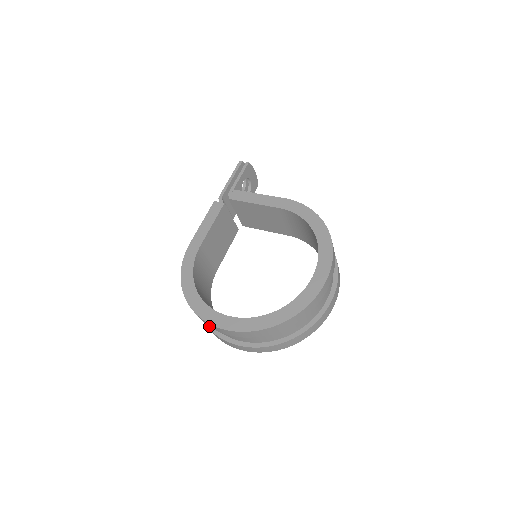
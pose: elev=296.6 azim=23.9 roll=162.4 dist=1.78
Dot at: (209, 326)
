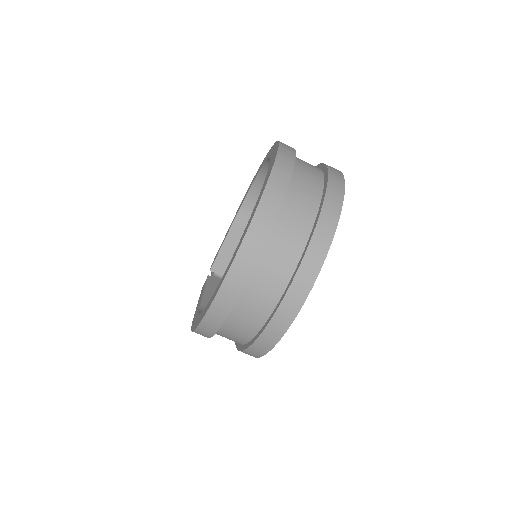
Dot at: (231, 305)
